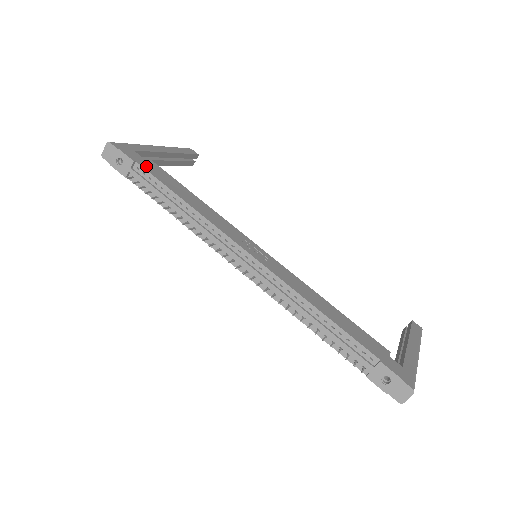
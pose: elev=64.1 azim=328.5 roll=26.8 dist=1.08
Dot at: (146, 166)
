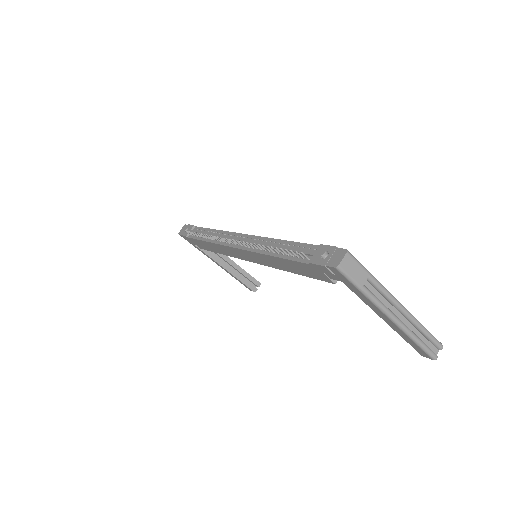
Dot at: occluded
